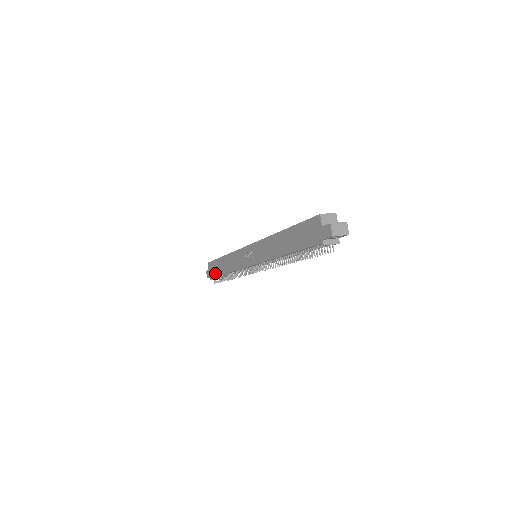
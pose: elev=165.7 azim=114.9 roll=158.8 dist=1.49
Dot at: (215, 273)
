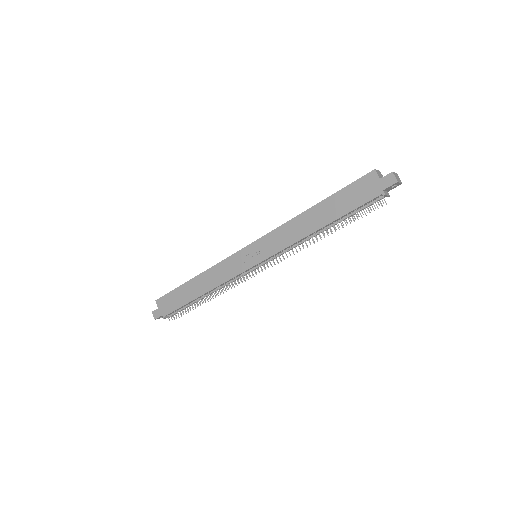
Dot at: (175, 305)
